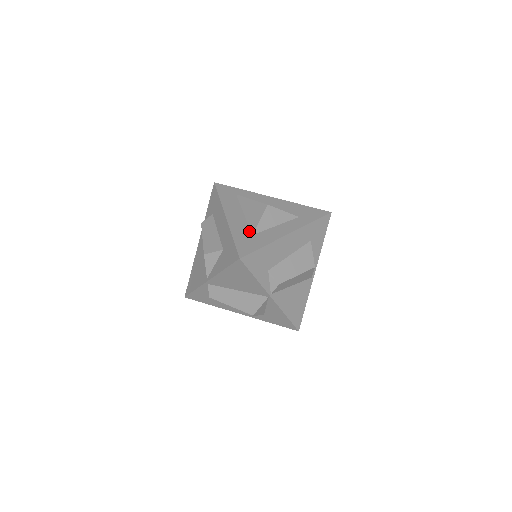
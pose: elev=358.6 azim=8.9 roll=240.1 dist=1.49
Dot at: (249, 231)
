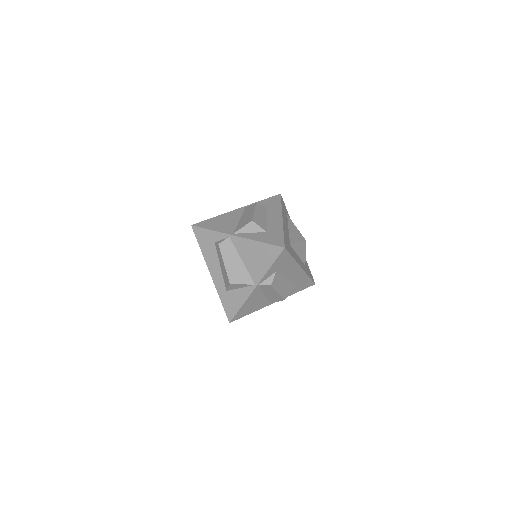
Dot at: (289, 241)
